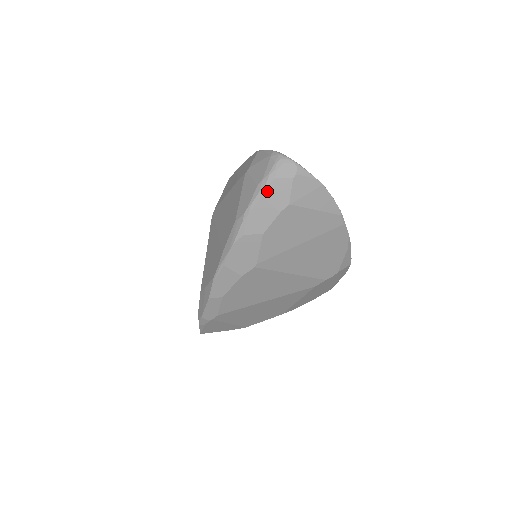
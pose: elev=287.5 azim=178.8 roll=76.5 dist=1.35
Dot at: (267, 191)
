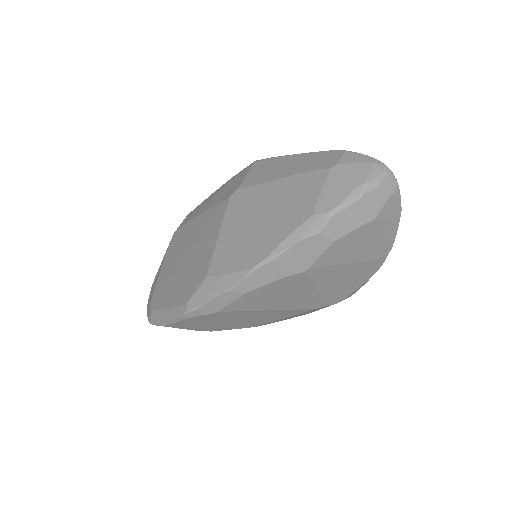
Dot at: (364, 198)
